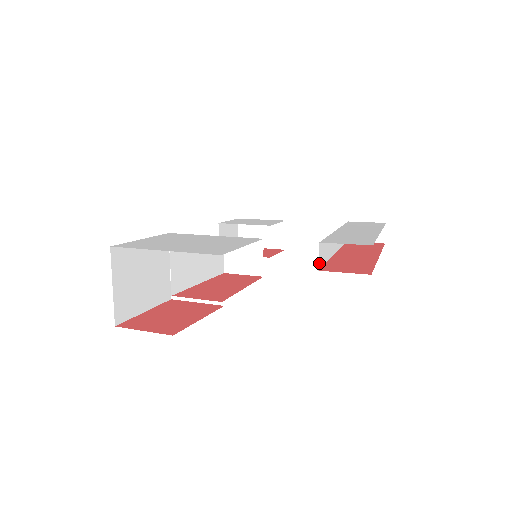
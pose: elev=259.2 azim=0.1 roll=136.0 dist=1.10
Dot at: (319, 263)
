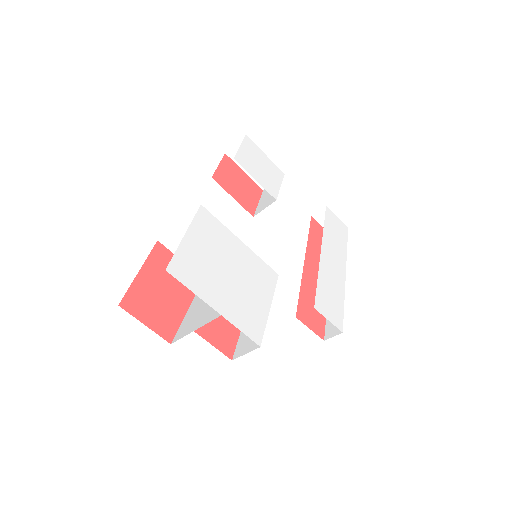
Dot at: occluded
